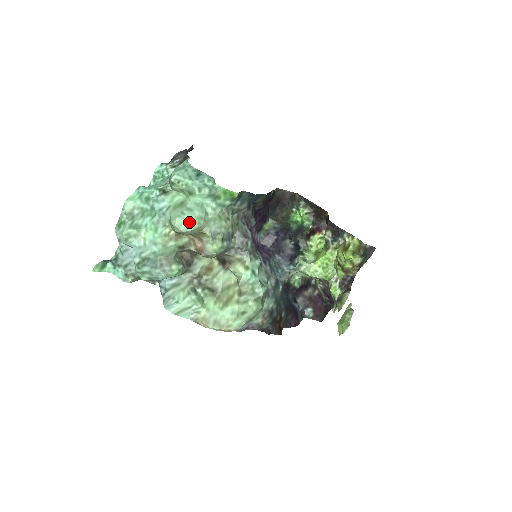
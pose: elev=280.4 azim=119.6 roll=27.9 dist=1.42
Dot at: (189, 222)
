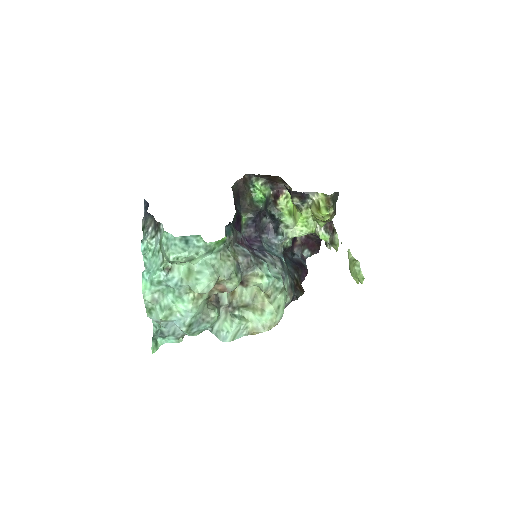
Dot at: (208, 284)
